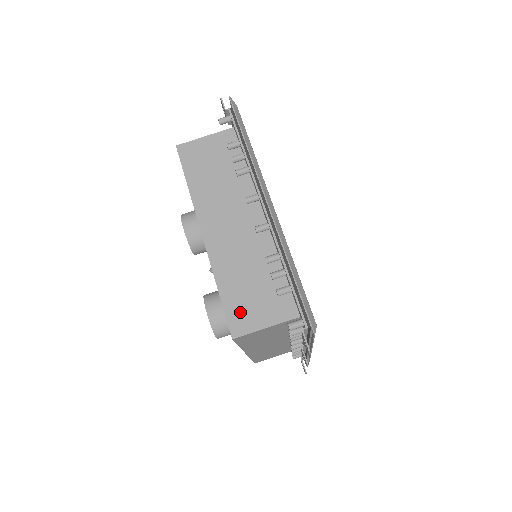
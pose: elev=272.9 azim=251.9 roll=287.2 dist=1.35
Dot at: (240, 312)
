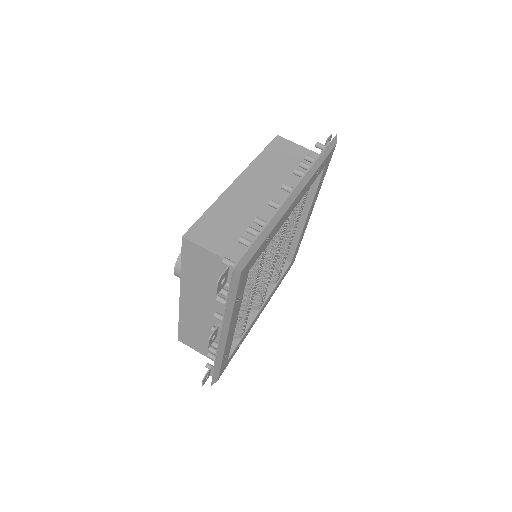
Dot at: (205, 229)
